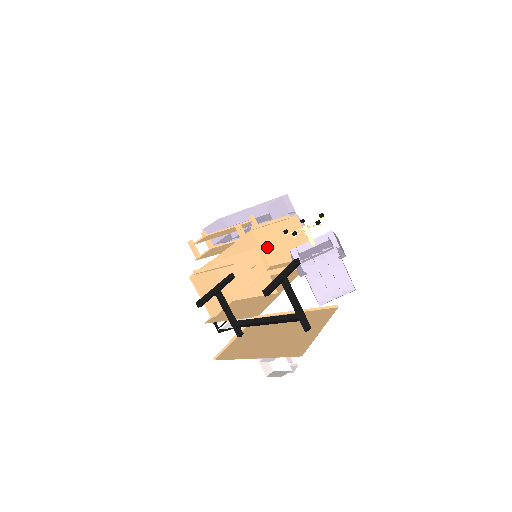
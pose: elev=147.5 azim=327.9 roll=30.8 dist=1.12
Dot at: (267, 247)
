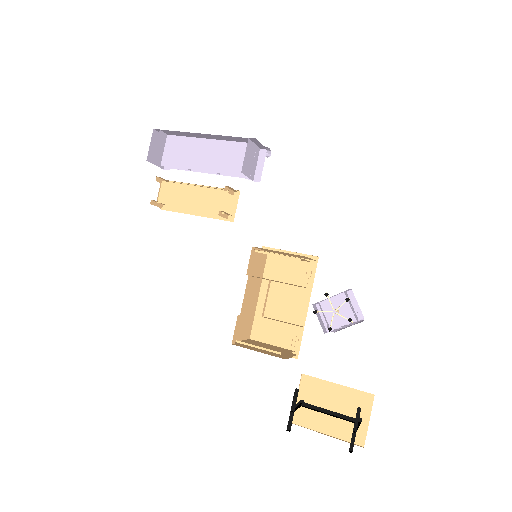
Dot at: occluded
